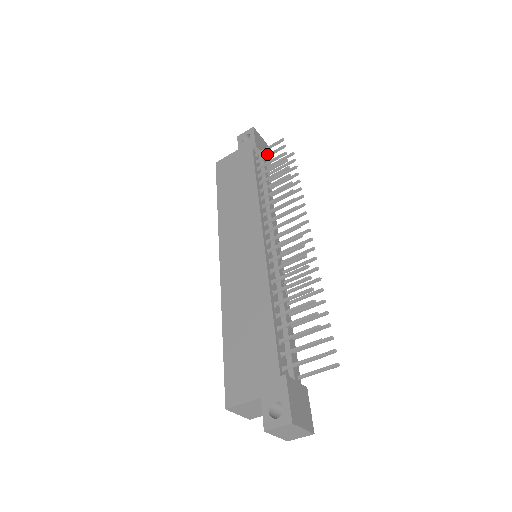
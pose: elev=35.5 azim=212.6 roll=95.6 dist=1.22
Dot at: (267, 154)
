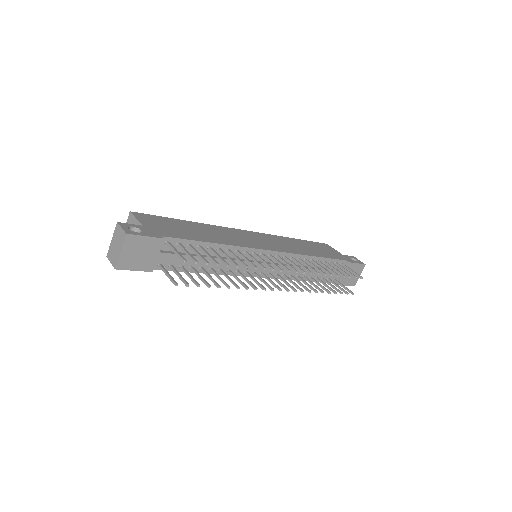
Dot at: occluded
